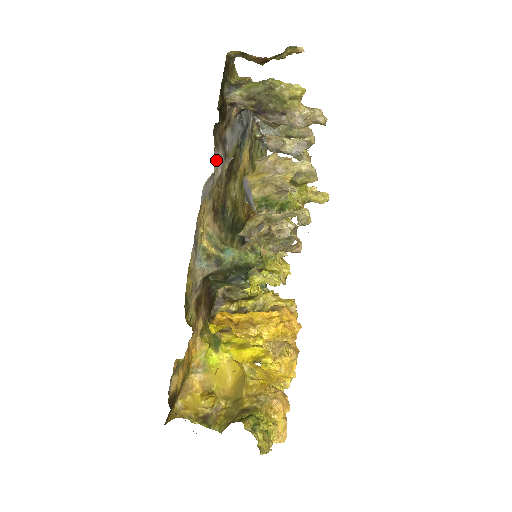
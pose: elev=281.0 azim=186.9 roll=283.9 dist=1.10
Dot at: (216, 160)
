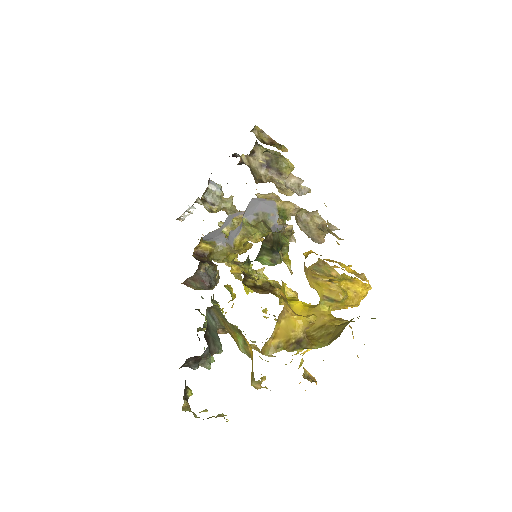
Dot at: occluded
